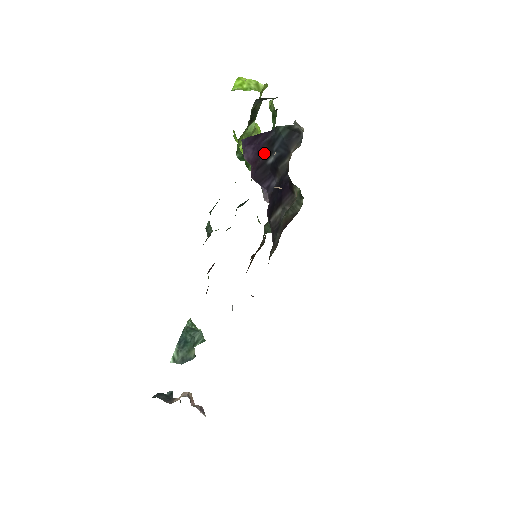
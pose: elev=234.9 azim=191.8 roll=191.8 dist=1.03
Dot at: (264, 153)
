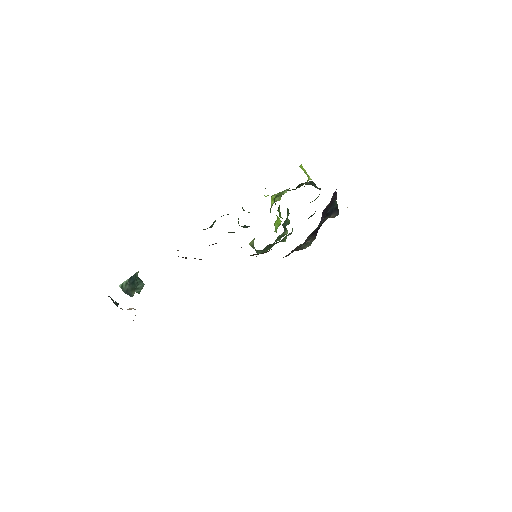
Dot at: (330, 205)
